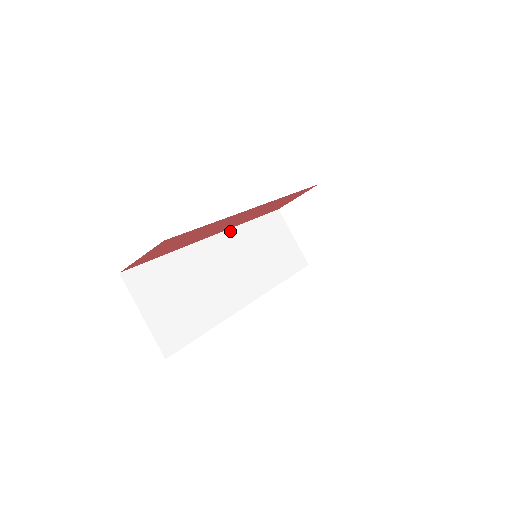
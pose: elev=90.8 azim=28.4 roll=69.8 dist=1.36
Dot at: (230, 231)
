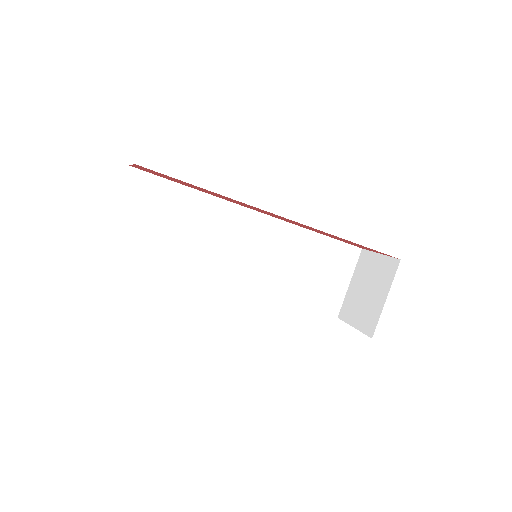
Dot at: (277, 221)
